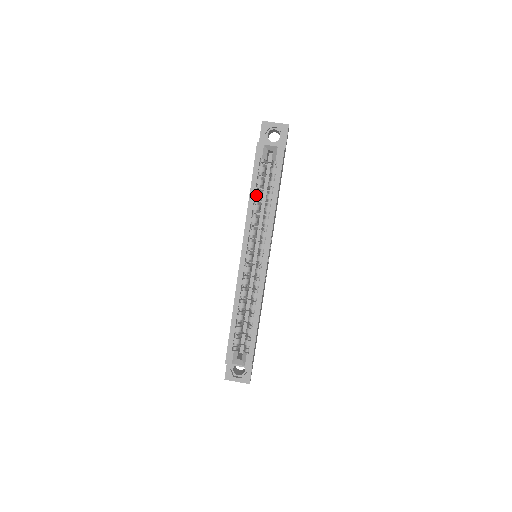
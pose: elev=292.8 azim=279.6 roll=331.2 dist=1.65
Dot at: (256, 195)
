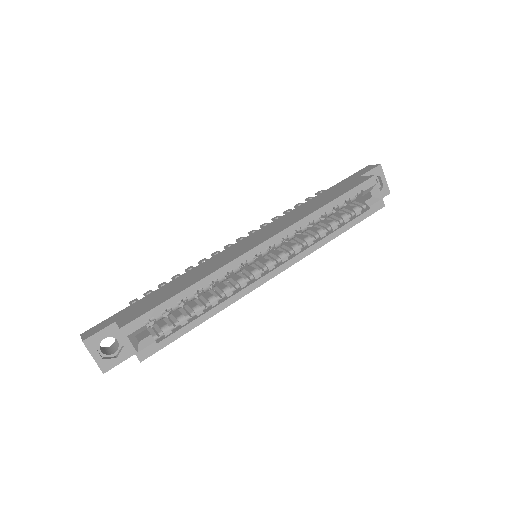
Dot at: (328, 211)
